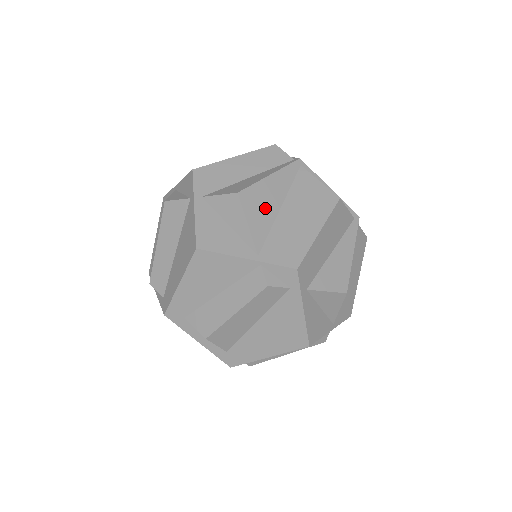
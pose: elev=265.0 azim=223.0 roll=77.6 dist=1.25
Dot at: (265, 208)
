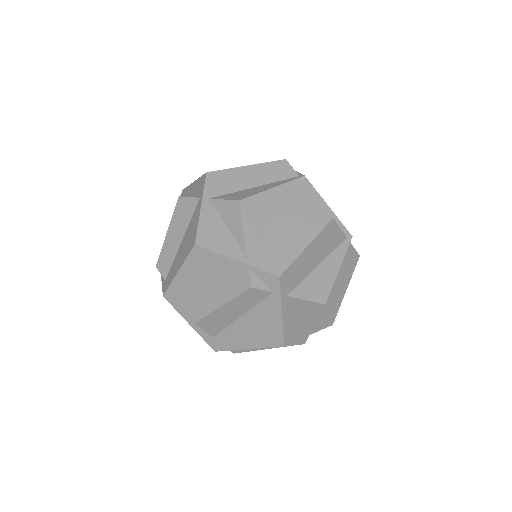
Dot at: (262, 217)
